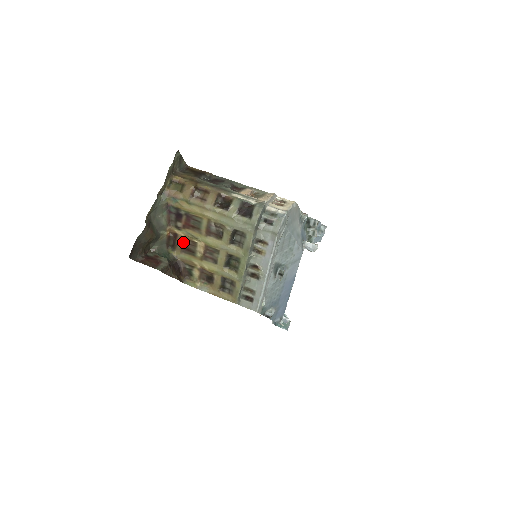
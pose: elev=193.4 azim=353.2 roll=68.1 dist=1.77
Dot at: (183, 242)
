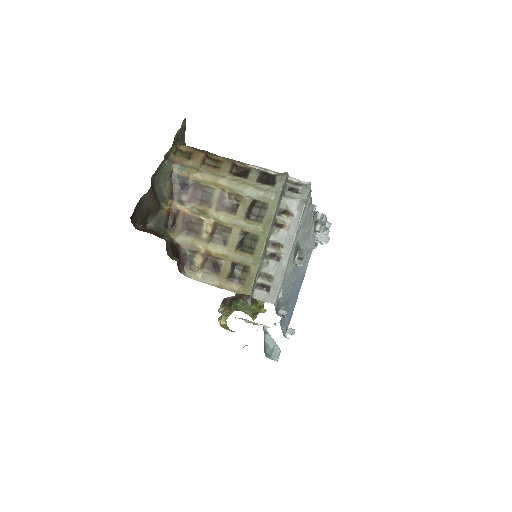
Dot at: (186, 220)
